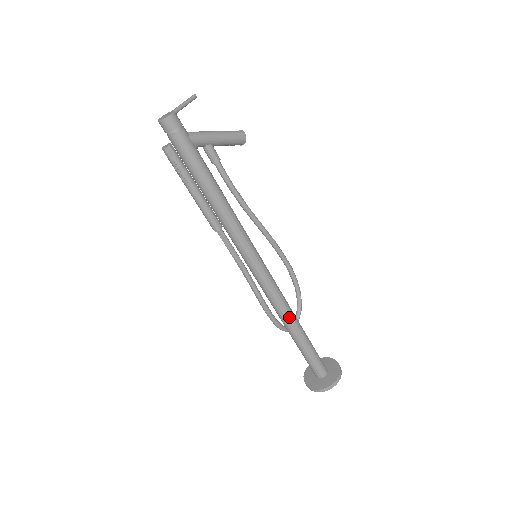
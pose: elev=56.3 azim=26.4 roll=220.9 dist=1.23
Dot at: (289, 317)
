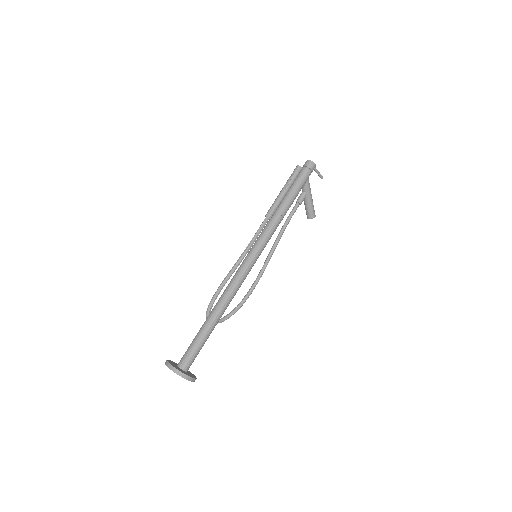
Dot at: (225, 303)
